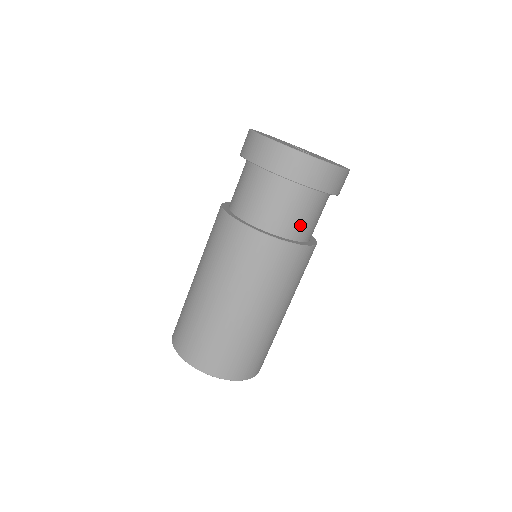
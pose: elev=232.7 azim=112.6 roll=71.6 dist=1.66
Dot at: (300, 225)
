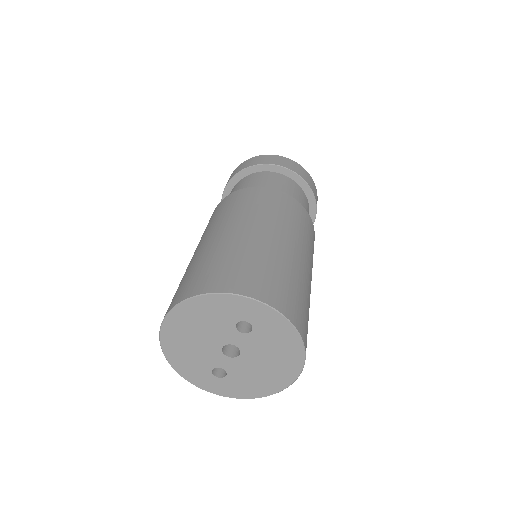
Dot at: occluded
